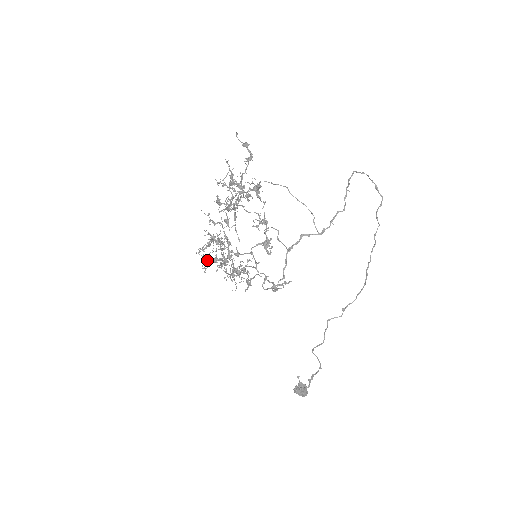
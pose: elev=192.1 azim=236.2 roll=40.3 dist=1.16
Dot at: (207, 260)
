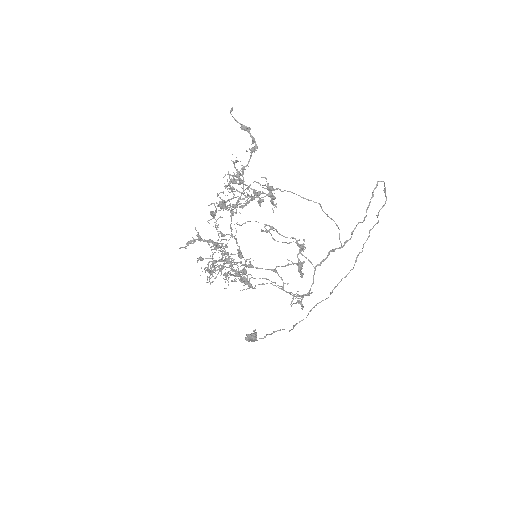
Dot at: occluded
